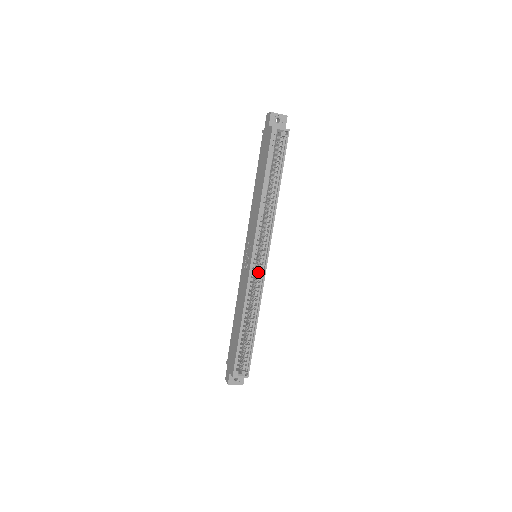
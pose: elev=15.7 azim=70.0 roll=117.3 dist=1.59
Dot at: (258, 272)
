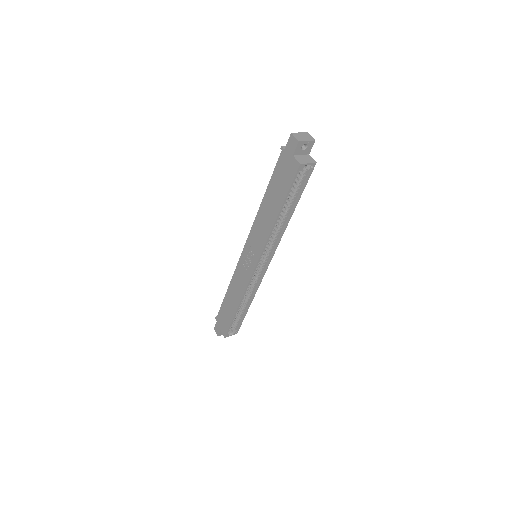
Dot at: (258, 272)
